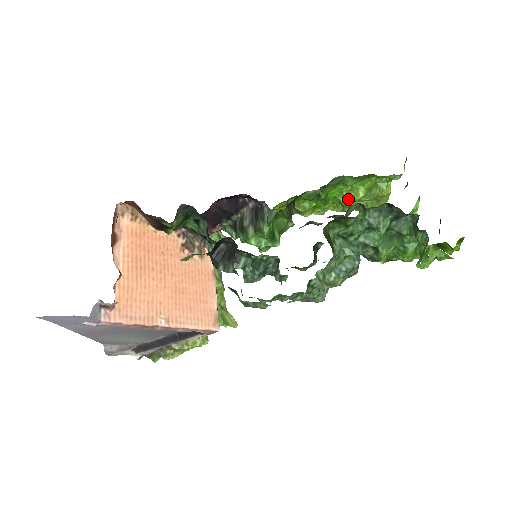
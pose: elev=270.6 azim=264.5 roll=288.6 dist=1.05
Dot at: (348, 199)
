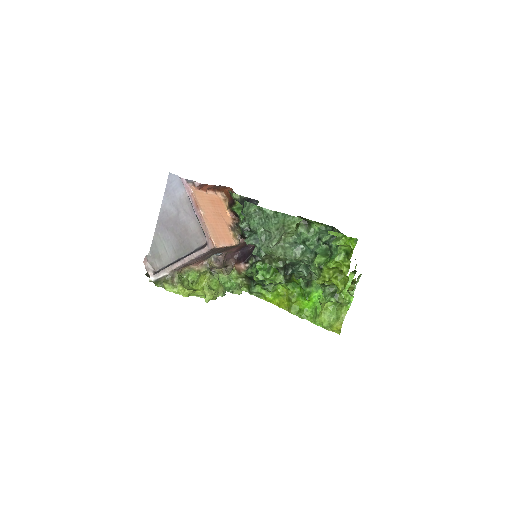
Dot at: (321, 308)
